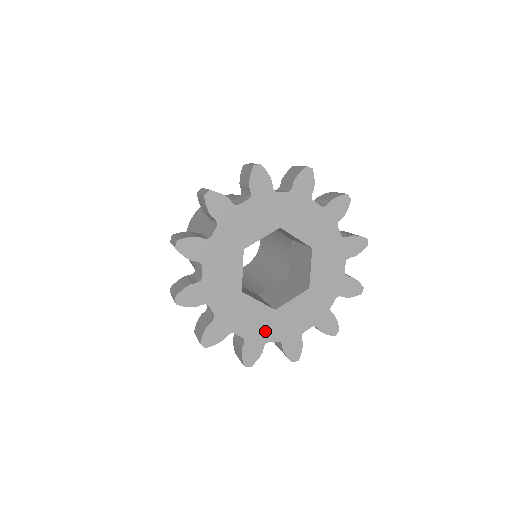
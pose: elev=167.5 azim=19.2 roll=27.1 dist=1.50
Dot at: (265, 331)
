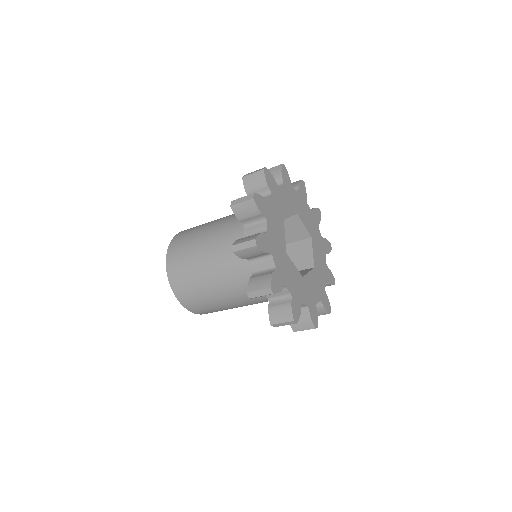
Dot at: (276, 249)
